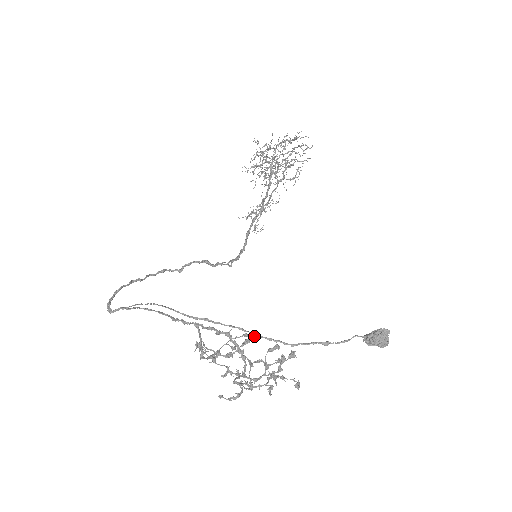
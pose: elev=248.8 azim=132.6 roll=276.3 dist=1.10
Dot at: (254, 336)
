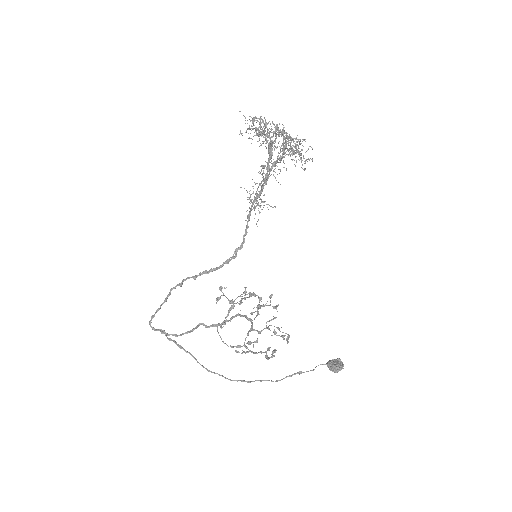
Dot at: occluded
